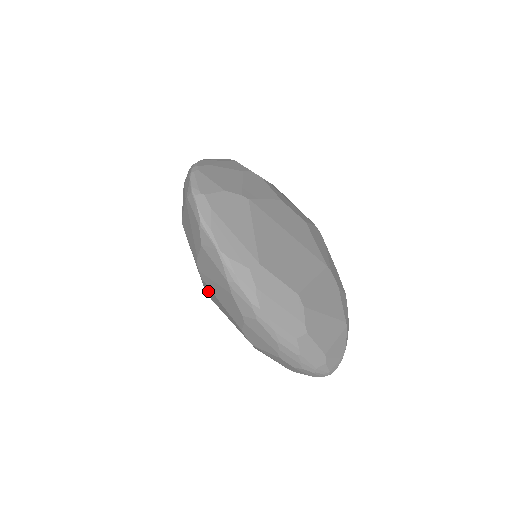
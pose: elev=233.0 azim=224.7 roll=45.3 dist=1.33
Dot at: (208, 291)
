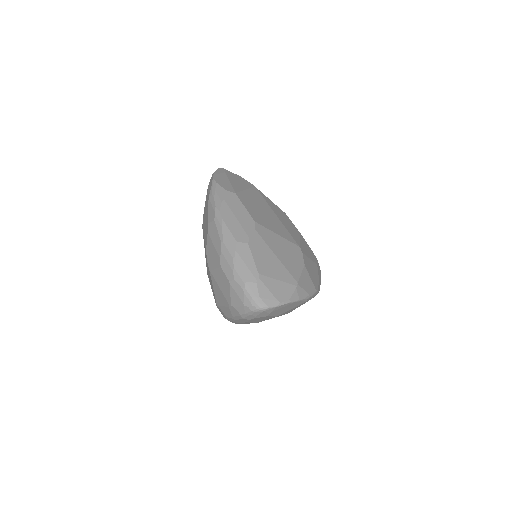
Dot at: occluded
